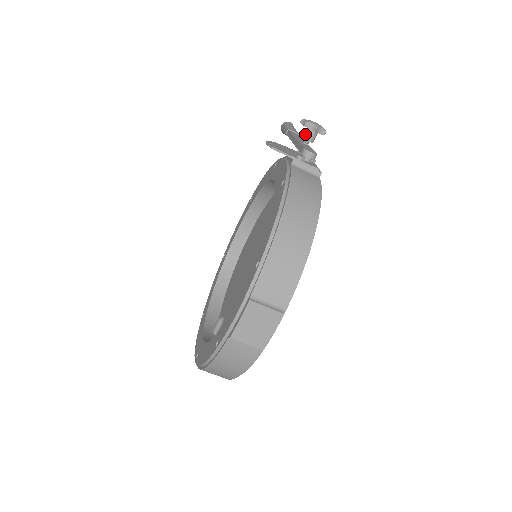
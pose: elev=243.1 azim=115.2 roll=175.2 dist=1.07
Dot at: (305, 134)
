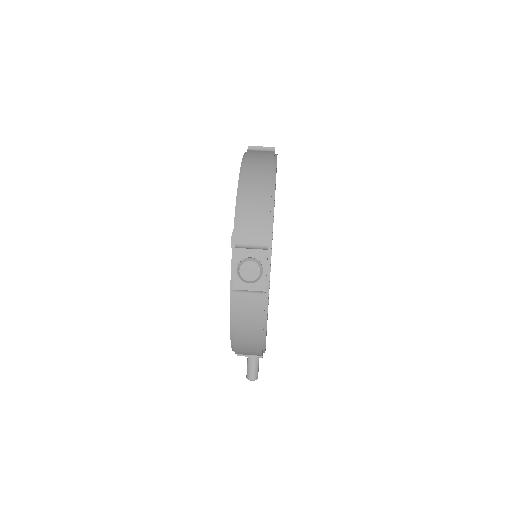
Dot at: occluded
